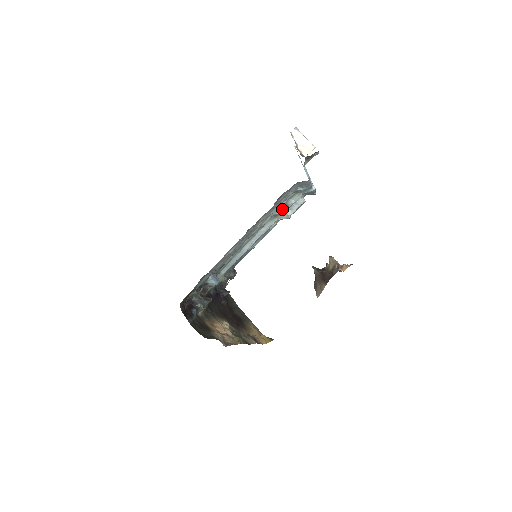
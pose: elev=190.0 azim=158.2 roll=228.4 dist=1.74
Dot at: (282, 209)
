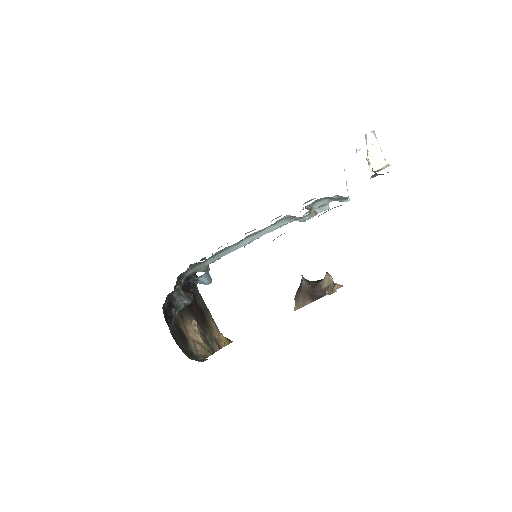
Dot at: (310, 215)
